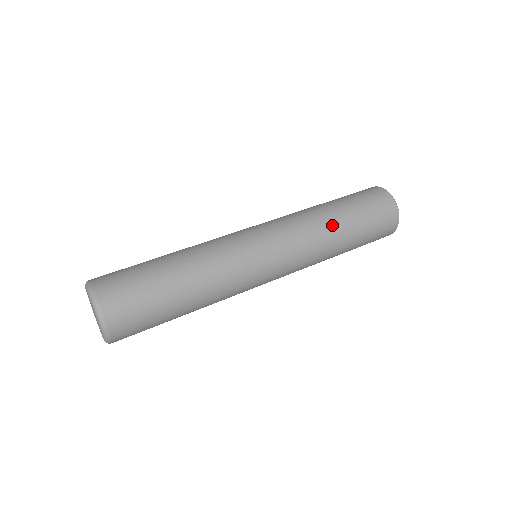
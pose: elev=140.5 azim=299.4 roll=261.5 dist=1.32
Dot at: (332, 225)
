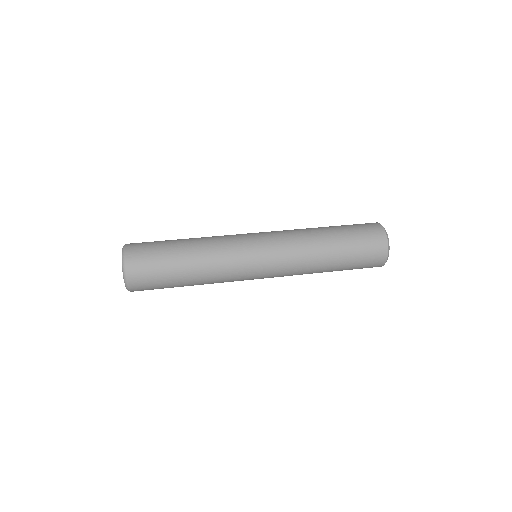
Dot at: (315, 228)
